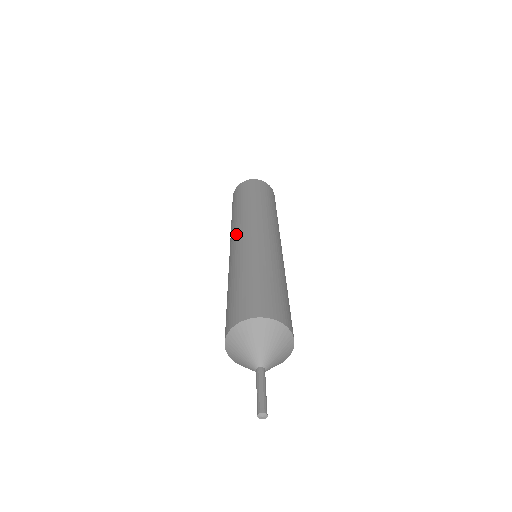
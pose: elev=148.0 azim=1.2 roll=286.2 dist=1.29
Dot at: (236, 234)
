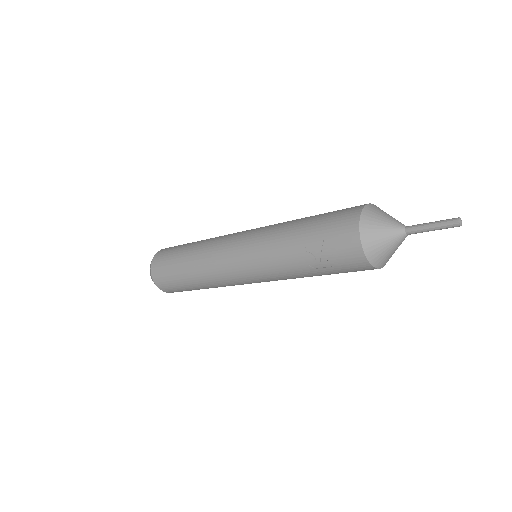
Dot at: (230, 242)
